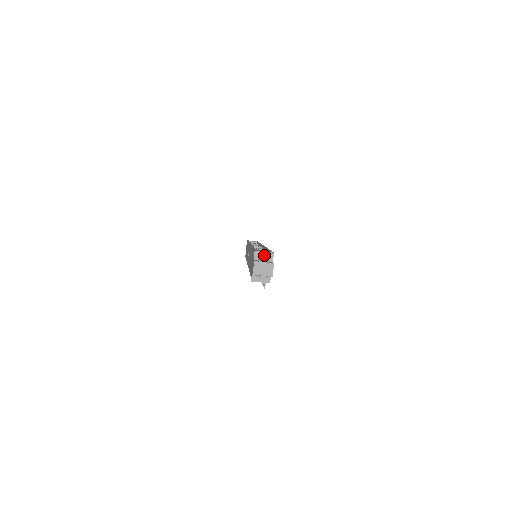
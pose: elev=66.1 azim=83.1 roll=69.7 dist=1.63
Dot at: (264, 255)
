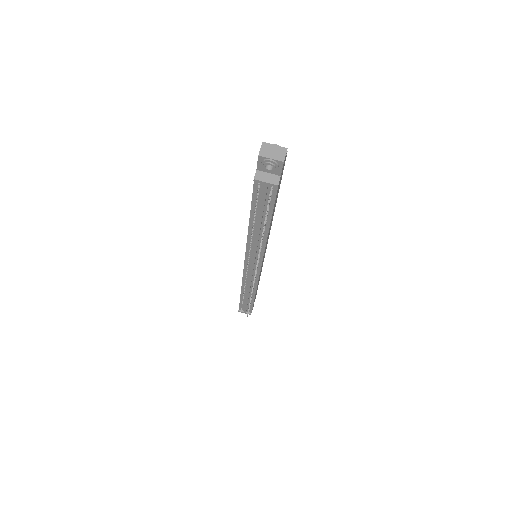
Dot at: occluded
